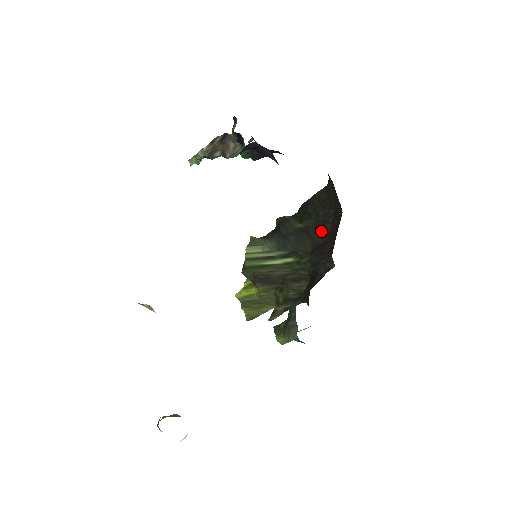
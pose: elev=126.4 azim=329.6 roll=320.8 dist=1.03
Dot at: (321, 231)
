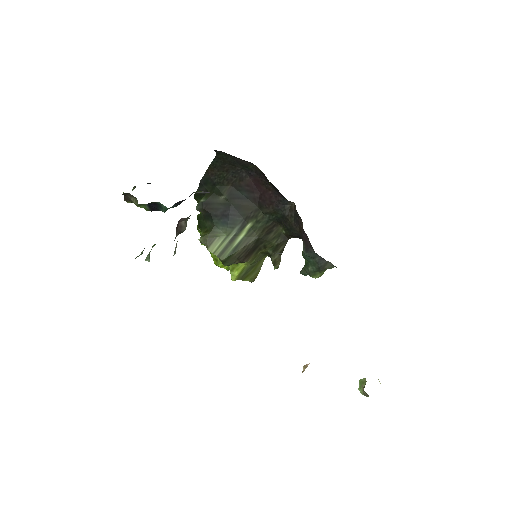
Dot at: (247, 188)
